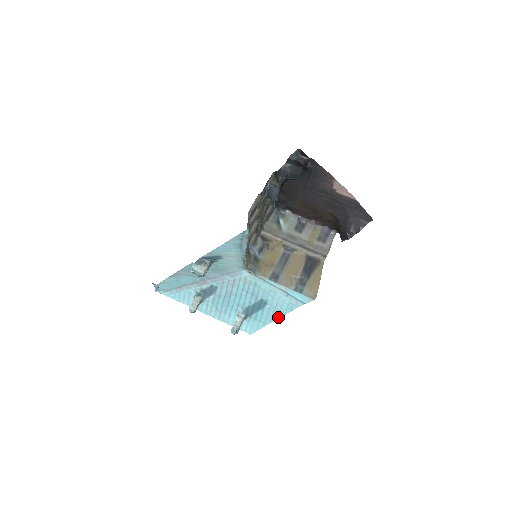
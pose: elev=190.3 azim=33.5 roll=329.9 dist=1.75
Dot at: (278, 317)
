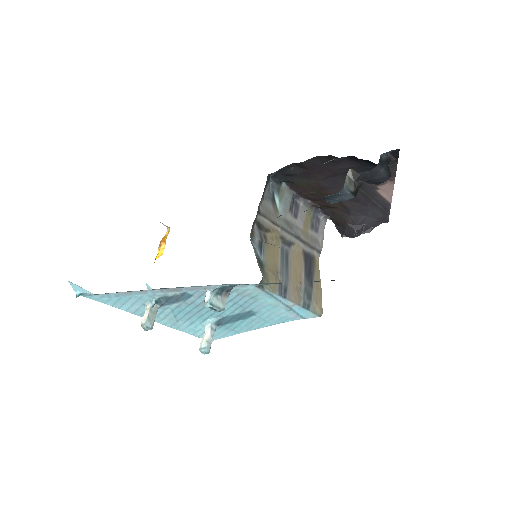
Dot at: (260, 327)
